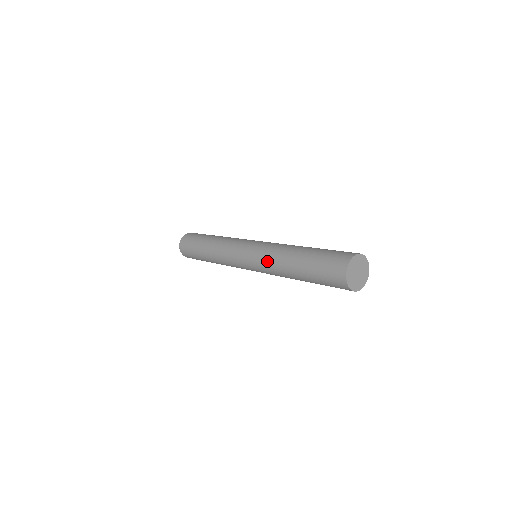
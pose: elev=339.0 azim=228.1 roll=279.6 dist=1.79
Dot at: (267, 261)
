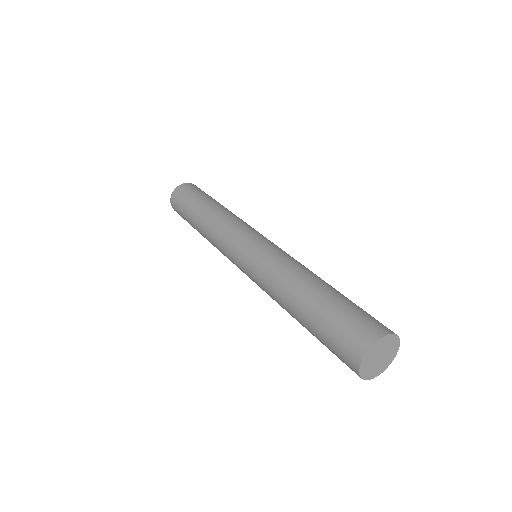
Dot at: (264, 289)
